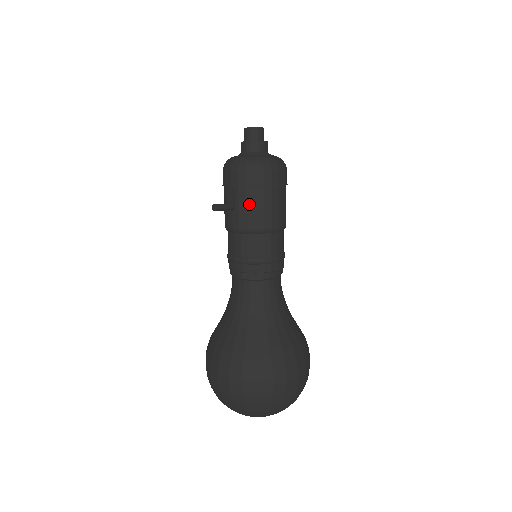
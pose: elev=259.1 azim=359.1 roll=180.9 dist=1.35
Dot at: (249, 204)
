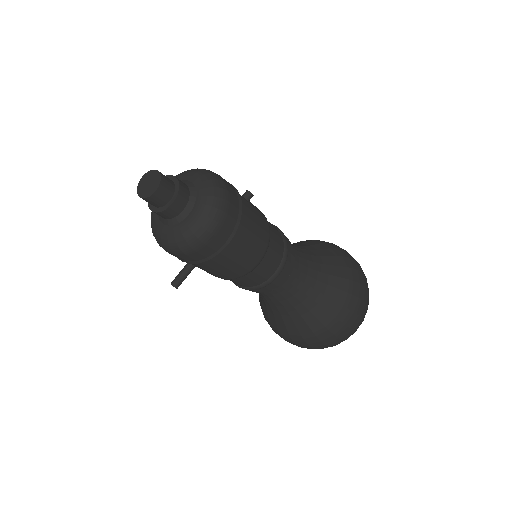
Dot at: (207, 269)
